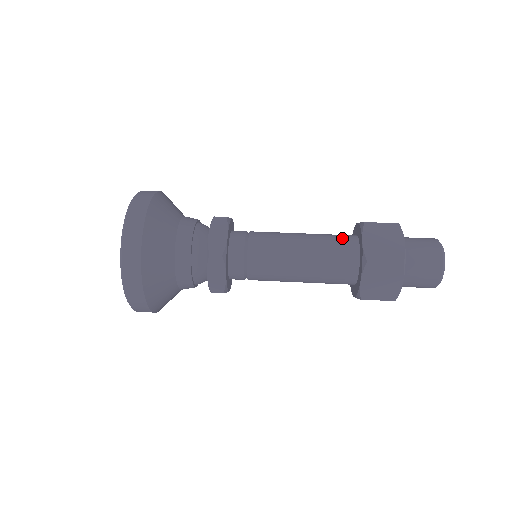
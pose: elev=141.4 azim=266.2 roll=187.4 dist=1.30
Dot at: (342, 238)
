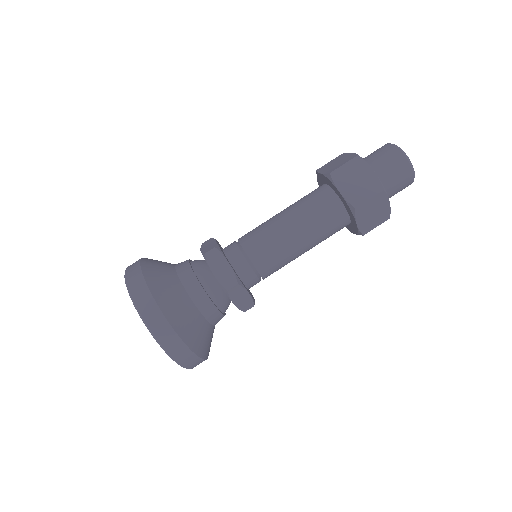
Dot at: (318, 197)
